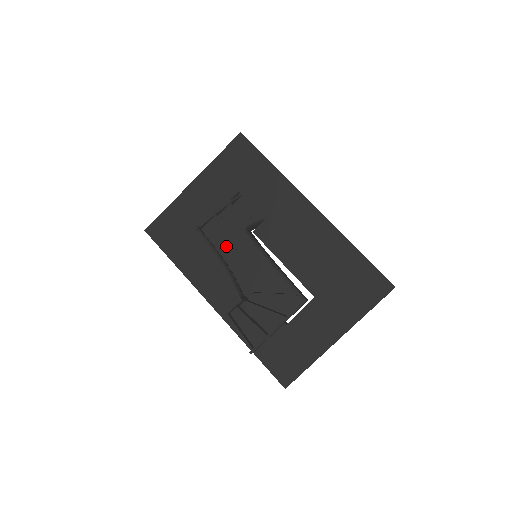
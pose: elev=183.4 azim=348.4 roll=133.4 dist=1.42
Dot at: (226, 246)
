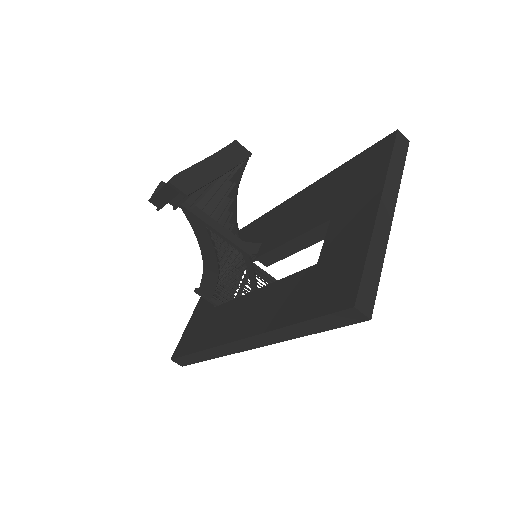
Dot at: occluded
